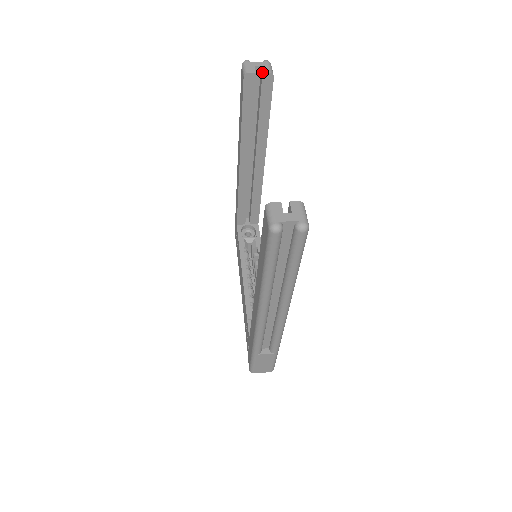
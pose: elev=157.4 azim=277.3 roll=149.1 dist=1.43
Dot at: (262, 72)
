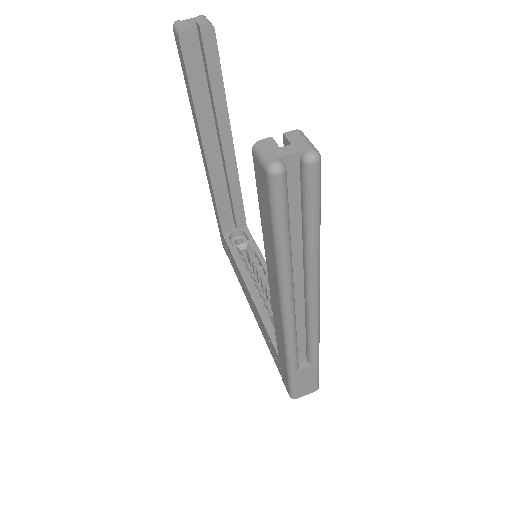
Dot at: (199, 25)
